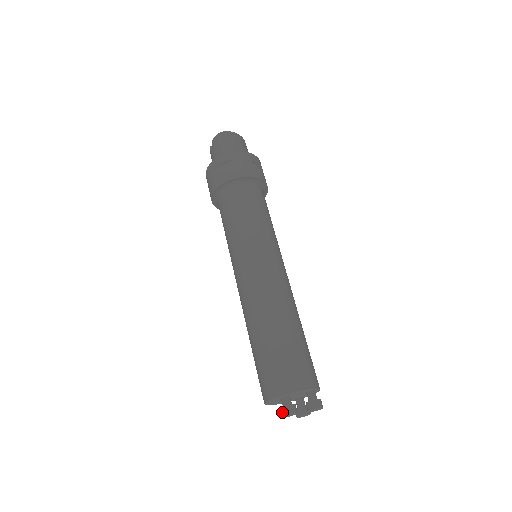
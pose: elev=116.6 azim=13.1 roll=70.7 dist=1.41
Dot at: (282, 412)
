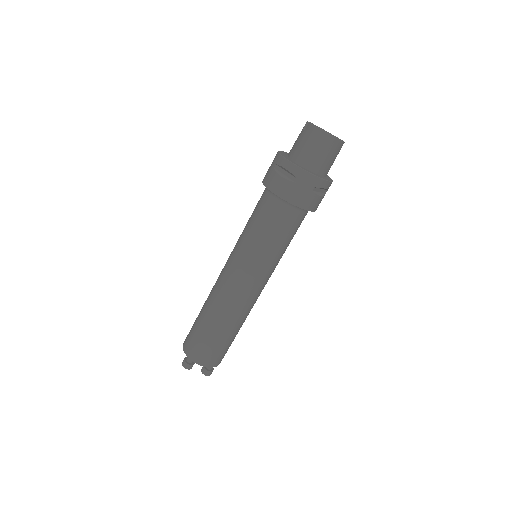
Dot at: (183, 362)
